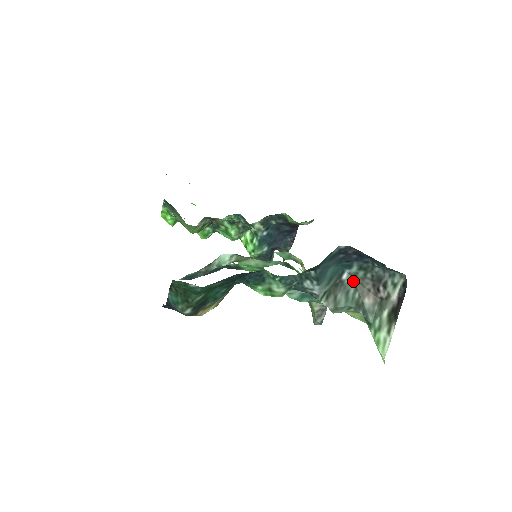
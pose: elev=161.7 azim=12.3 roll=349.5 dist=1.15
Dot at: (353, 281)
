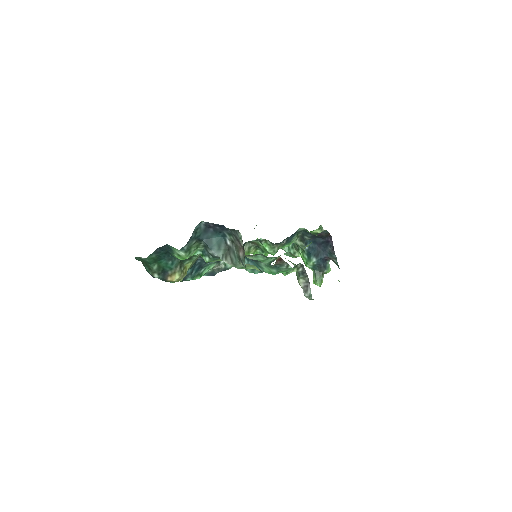
Dot at: (234, 244)
